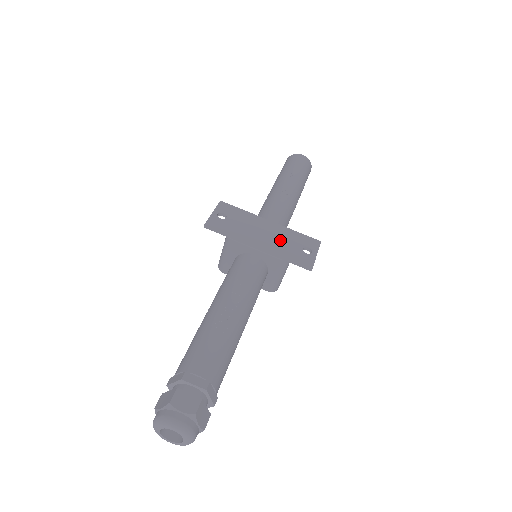
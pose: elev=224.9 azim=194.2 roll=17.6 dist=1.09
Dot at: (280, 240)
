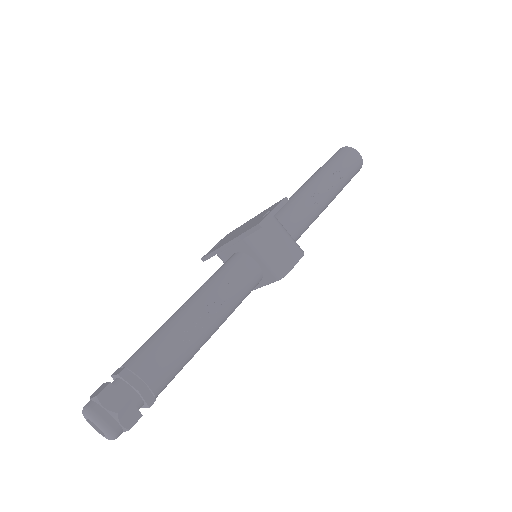
Dot at: (248, 225)
